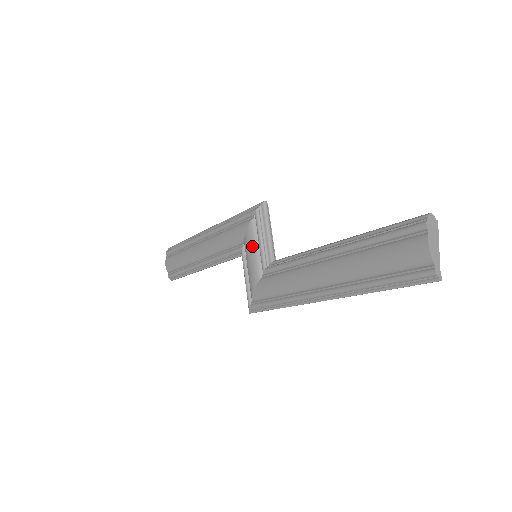
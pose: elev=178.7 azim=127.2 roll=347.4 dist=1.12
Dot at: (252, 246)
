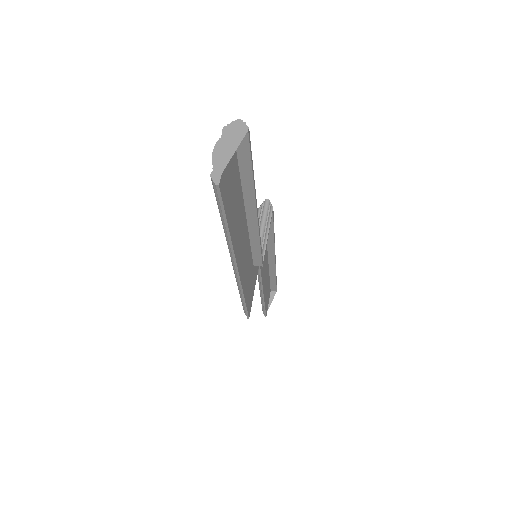
Dot at: occluded
